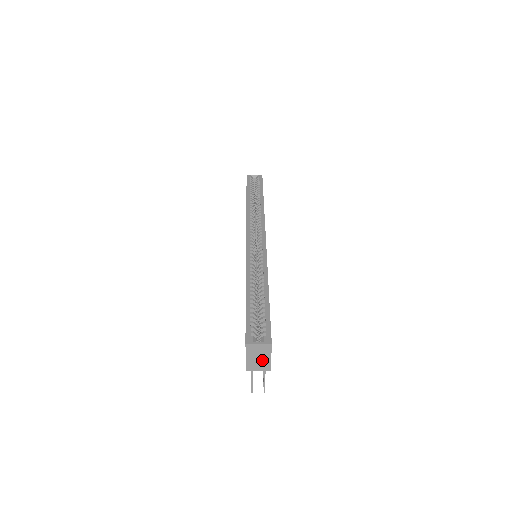
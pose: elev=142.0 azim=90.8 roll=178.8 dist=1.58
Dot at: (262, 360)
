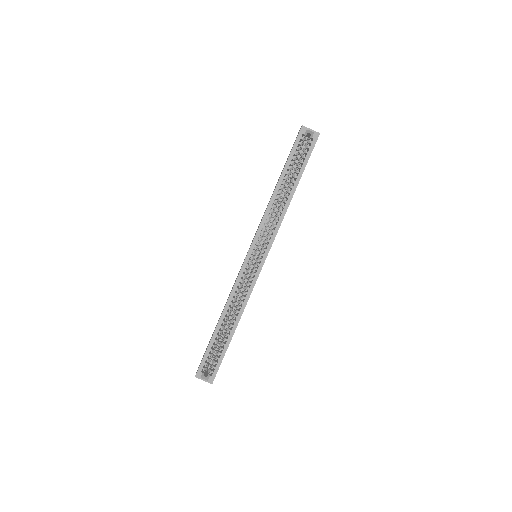
Dot at: occluded
